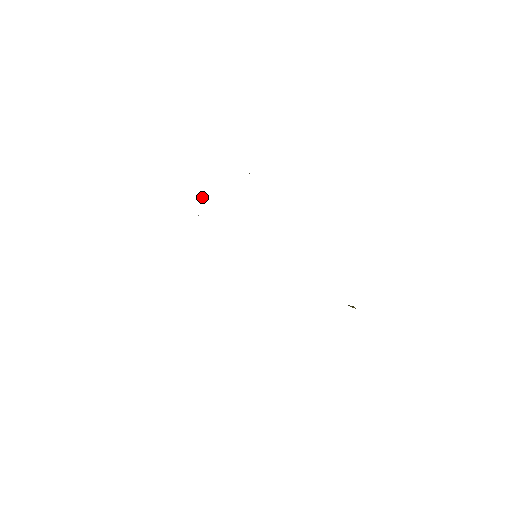
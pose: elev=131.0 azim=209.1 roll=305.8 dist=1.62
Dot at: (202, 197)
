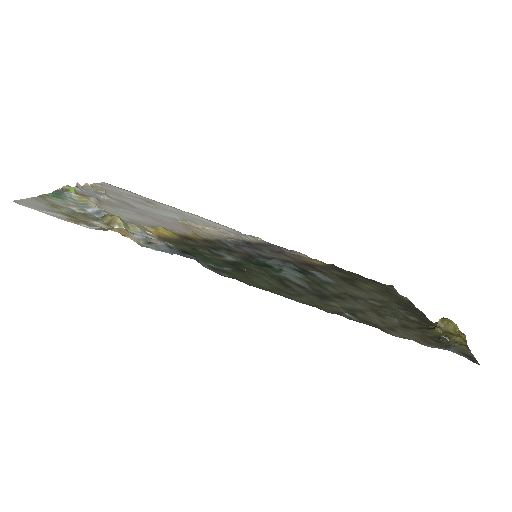
Dot at: (78, 186)
